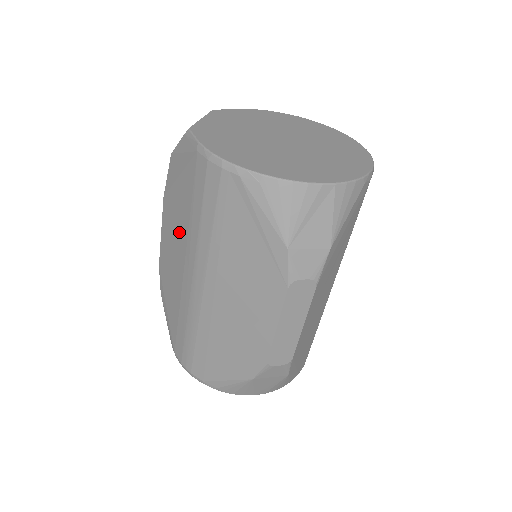
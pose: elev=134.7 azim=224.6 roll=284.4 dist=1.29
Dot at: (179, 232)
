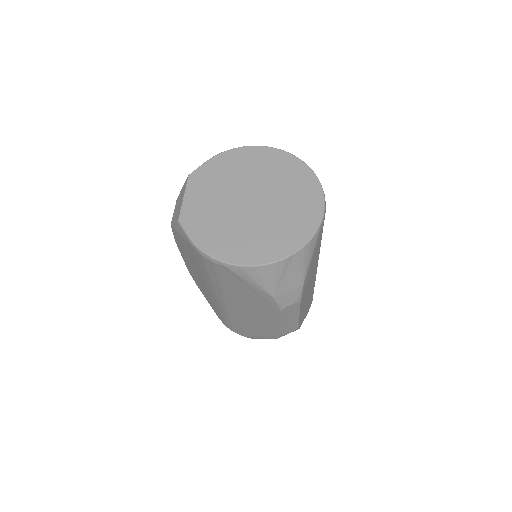
Dot at: (196, 269)
